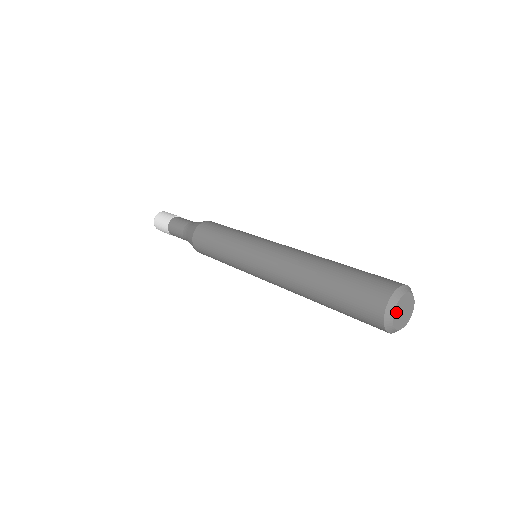
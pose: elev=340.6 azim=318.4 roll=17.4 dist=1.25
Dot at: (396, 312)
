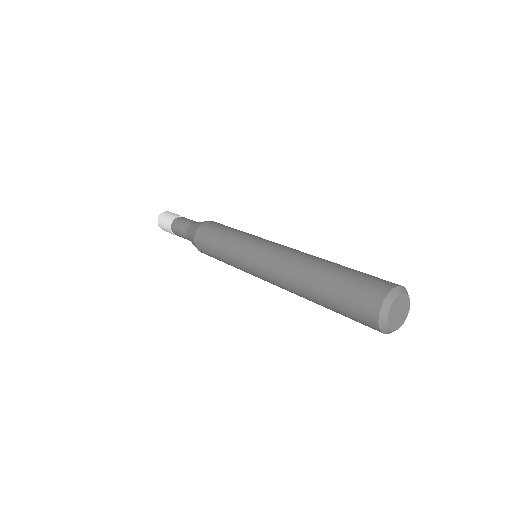
Dot at: (390, 322)
